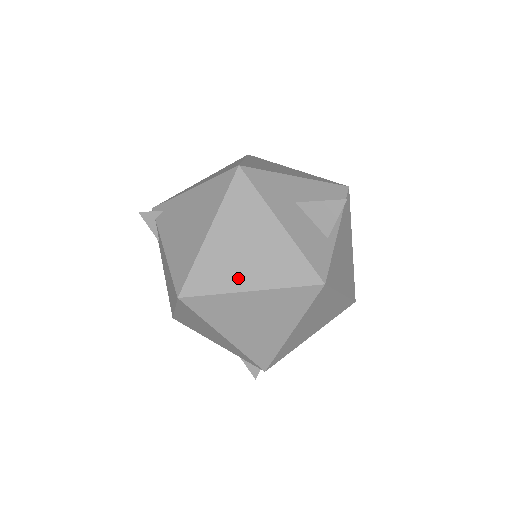
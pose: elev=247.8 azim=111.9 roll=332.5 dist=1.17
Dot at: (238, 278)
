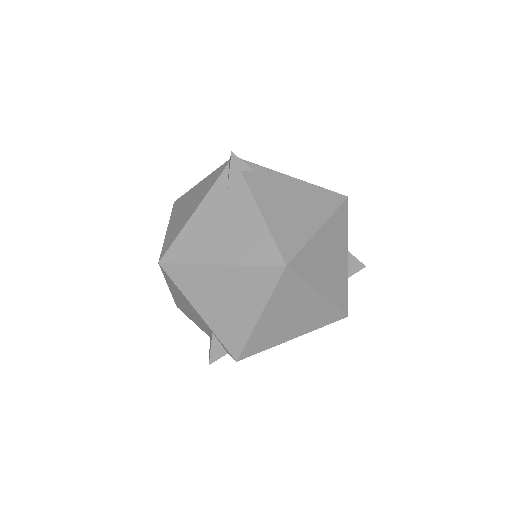
Dot at: (319, 278)
